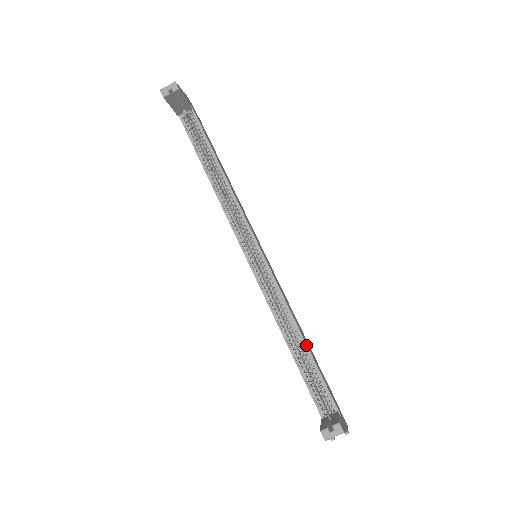
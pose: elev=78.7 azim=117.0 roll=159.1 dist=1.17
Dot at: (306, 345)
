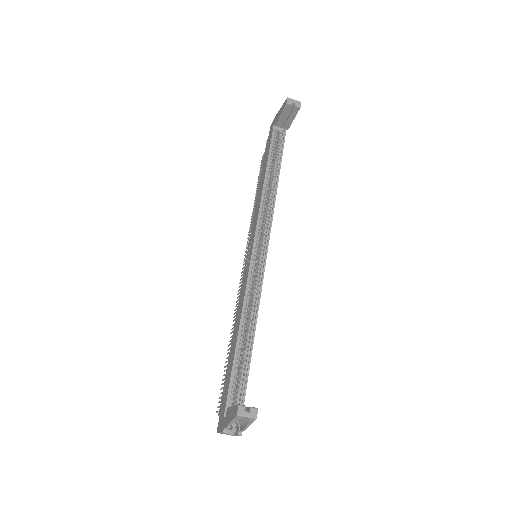
Dot at: occluded
